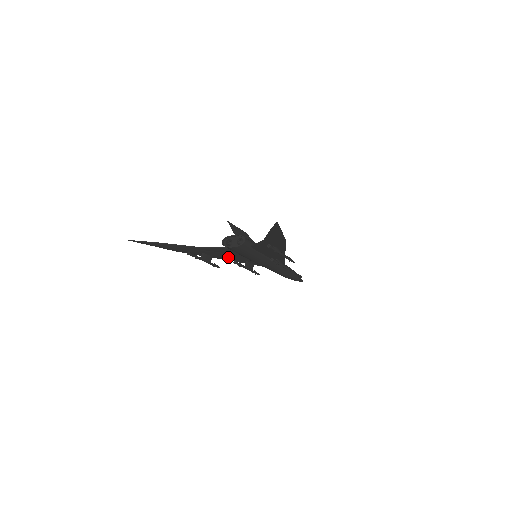
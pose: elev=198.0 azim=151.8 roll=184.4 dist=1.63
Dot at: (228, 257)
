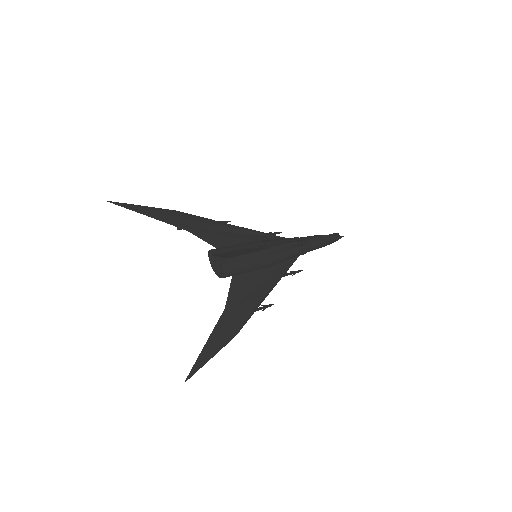
Dot at: (231, 234)
